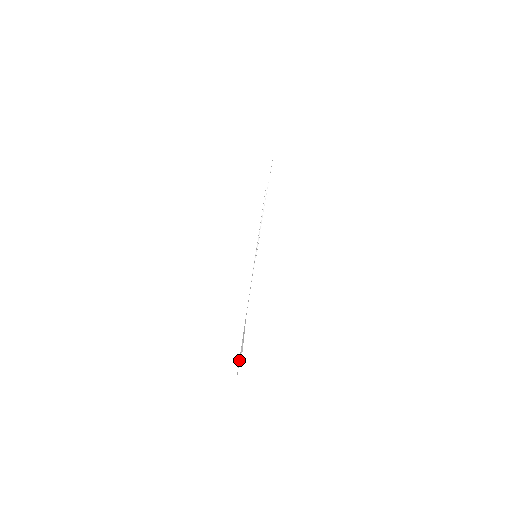
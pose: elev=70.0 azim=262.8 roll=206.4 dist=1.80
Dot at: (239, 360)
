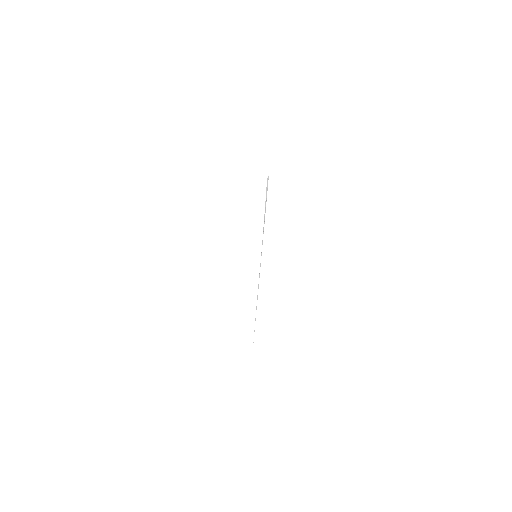
Dot at: occluded
